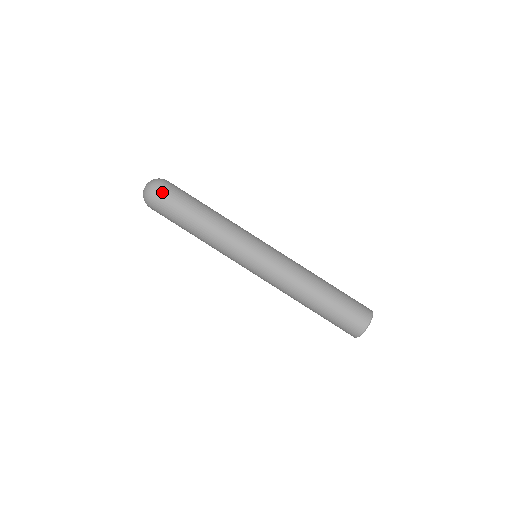
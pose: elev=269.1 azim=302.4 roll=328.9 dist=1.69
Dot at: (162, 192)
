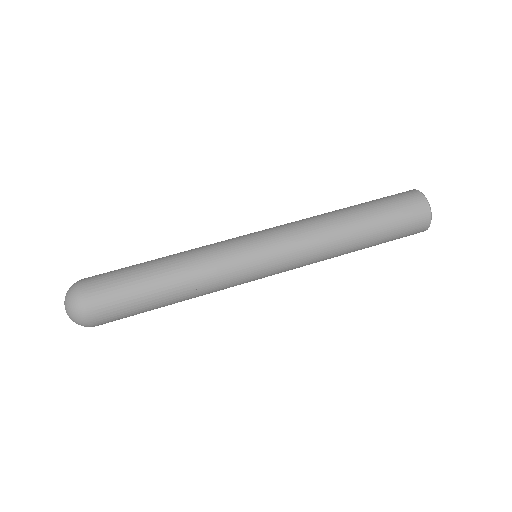
Dot at: (95, 307)
